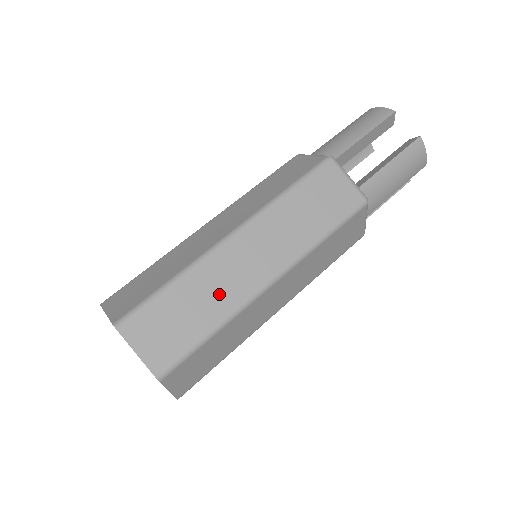
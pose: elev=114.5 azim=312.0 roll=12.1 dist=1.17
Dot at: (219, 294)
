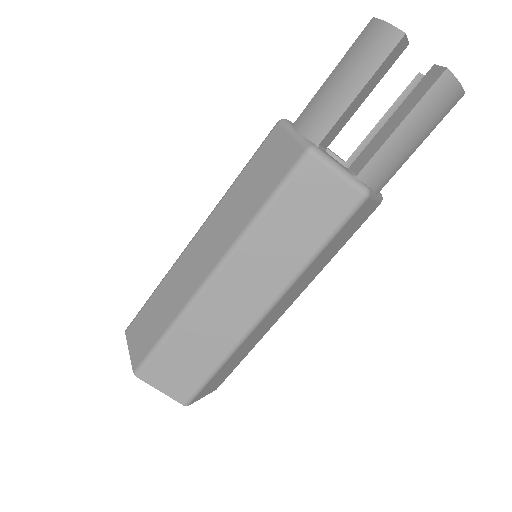
Dot at: (216, 334)
